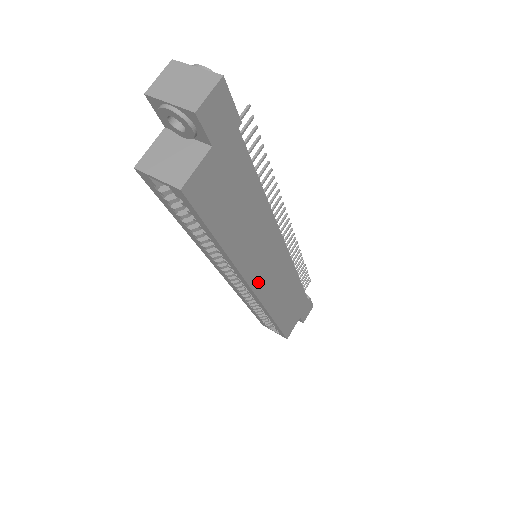
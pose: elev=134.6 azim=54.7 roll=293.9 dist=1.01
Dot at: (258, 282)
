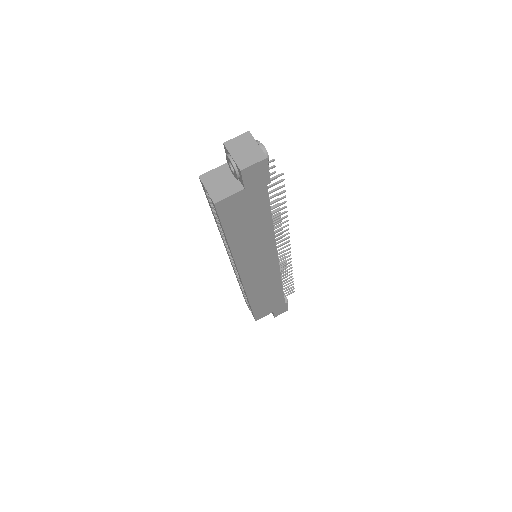
Dot at: (246, 273)
